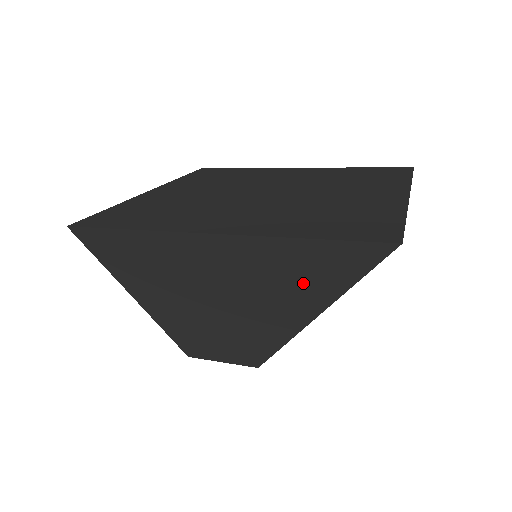
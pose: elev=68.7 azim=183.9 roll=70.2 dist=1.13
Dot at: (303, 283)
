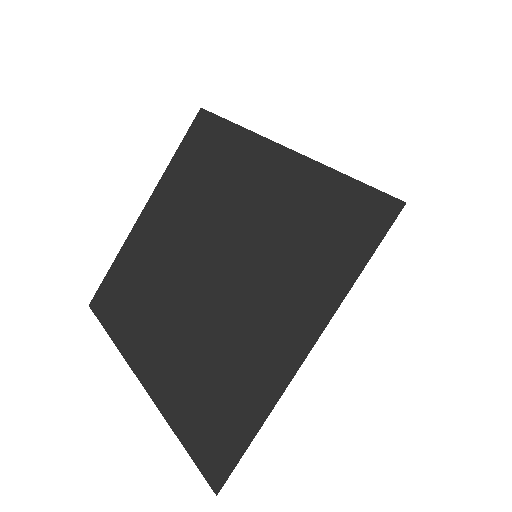
Dot at: occluded
